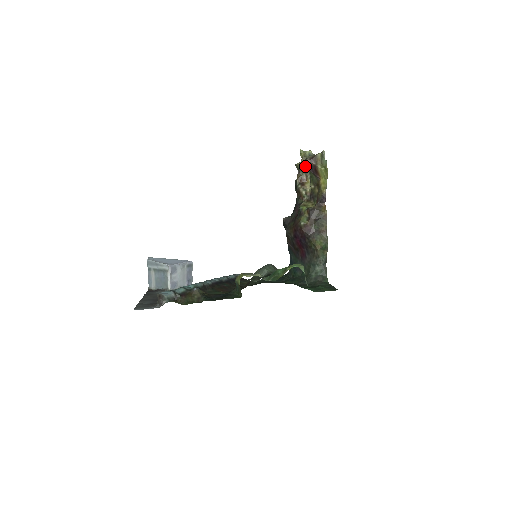
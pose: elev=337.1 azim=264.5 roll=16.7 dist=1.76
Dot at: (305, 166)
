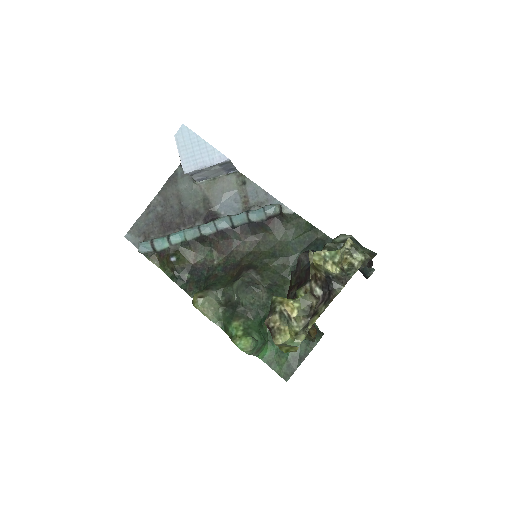
Dot at: occluded
